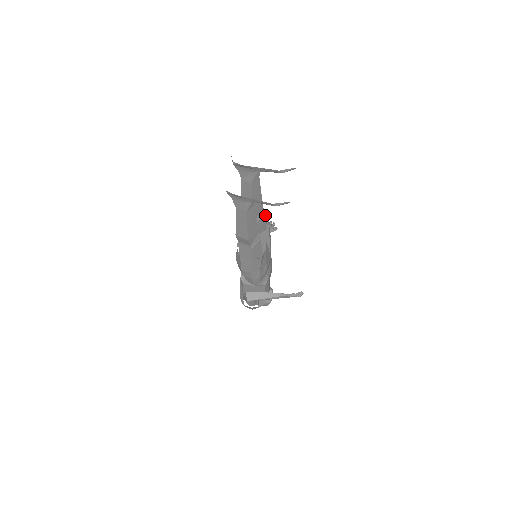
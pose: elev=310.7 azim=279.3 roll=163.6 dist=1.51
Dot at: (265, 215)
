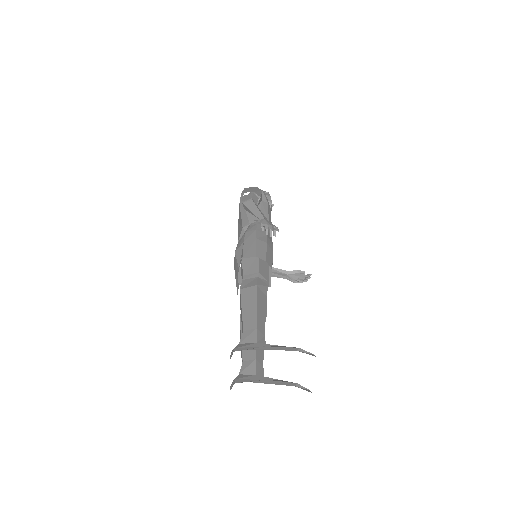
Dot at: (268, 283)
